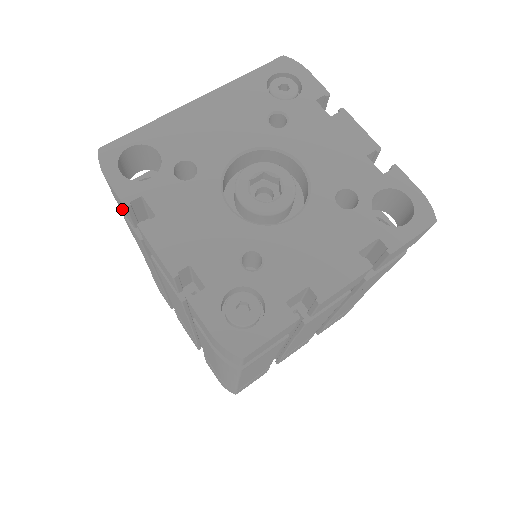
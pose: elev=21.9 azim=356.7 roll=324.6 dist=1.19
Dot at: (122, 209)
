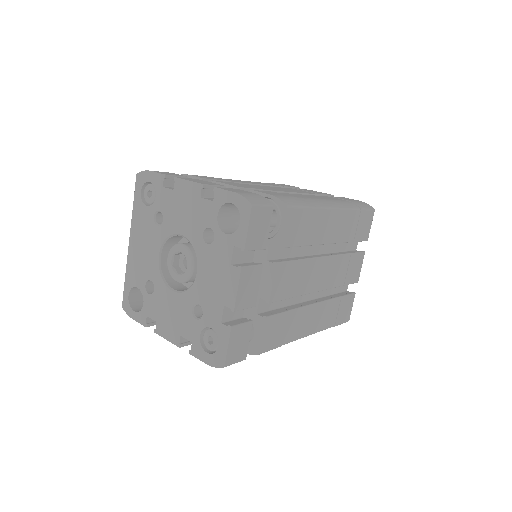
Dot at: occluded
